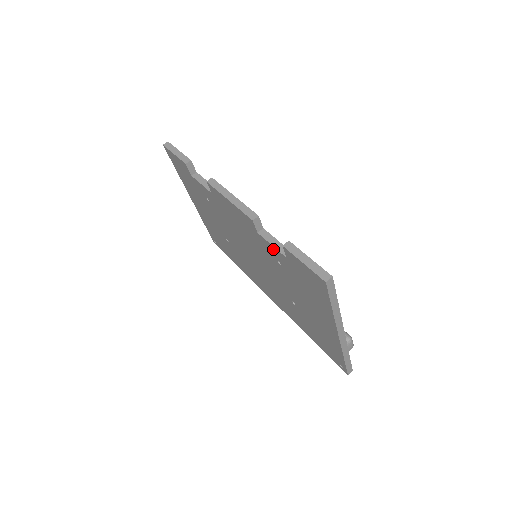
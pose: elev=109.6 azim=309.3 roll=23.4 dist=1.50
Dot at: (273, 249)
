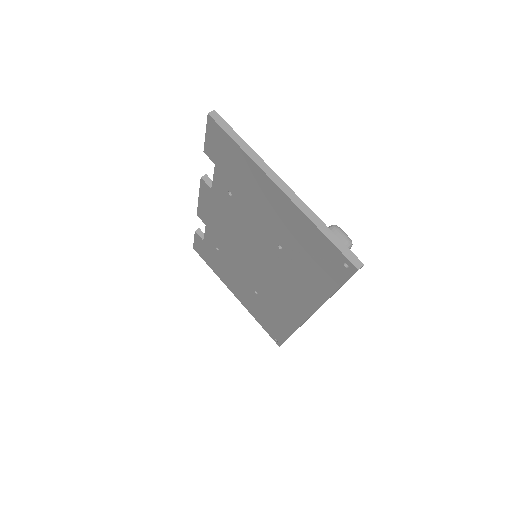
Dot at: (217, 181)
